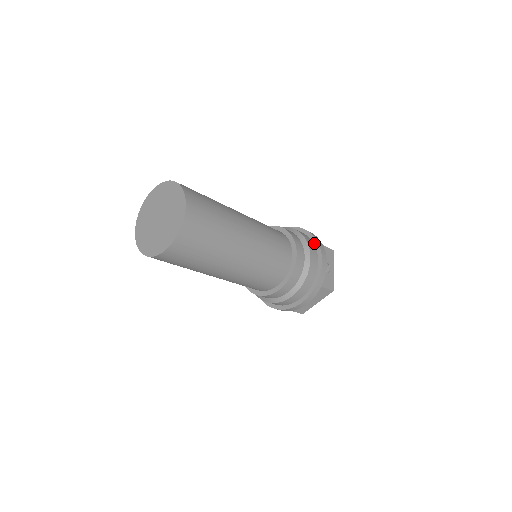
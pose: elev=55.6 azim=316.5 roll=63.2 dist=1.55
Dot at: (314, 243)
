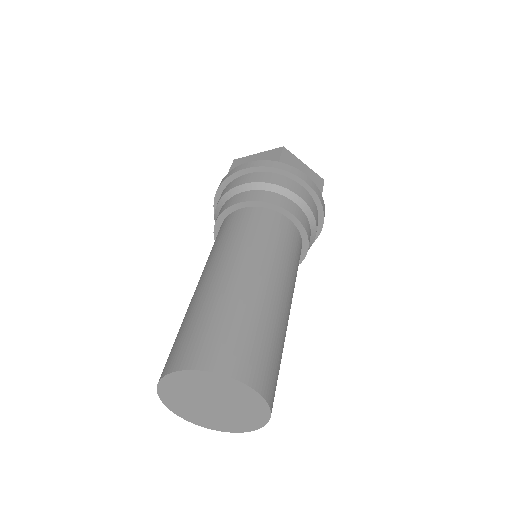
Dot at: (316, 204)
